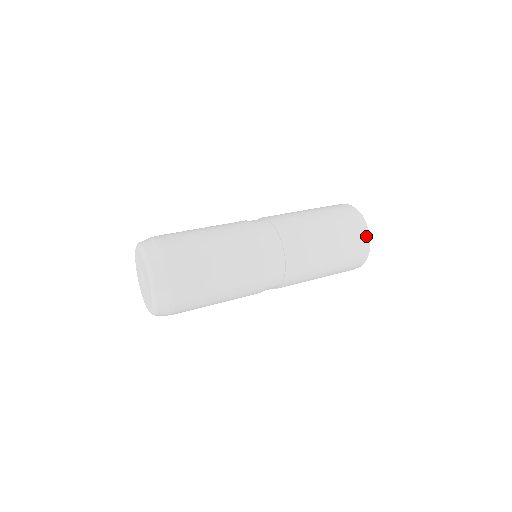
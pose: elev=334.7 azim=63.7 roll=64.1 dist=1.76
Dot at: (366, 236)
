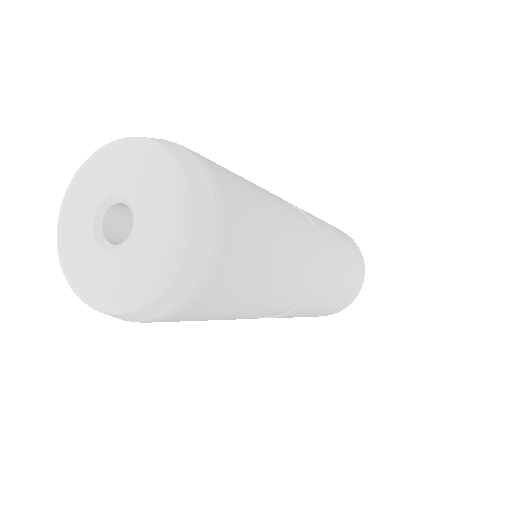
Dot at: (363, 265)
